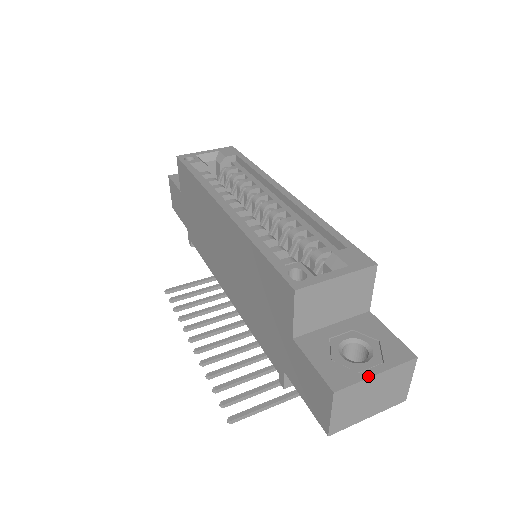
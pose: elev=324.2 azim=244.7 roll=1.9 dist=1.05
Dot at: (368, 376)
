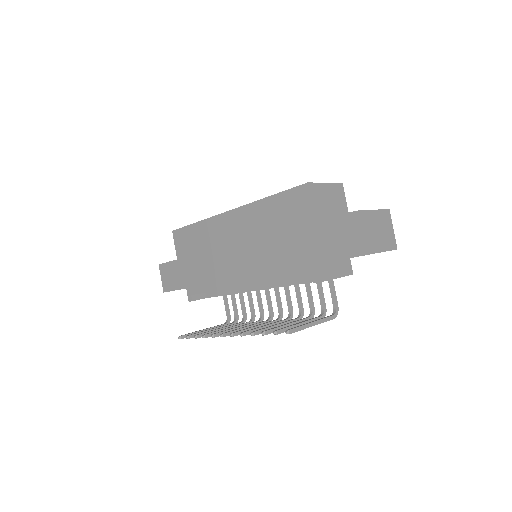
Dot at: (369, 210)
